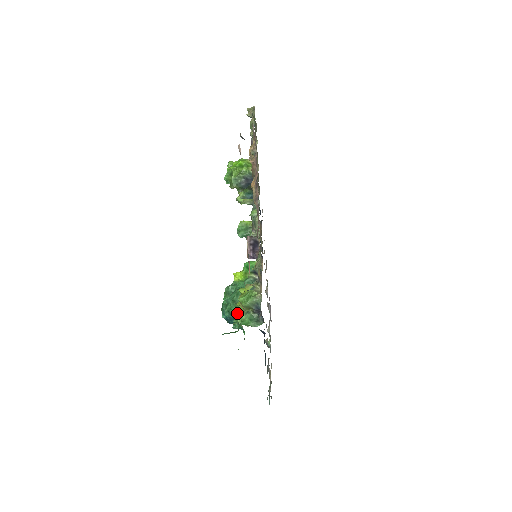
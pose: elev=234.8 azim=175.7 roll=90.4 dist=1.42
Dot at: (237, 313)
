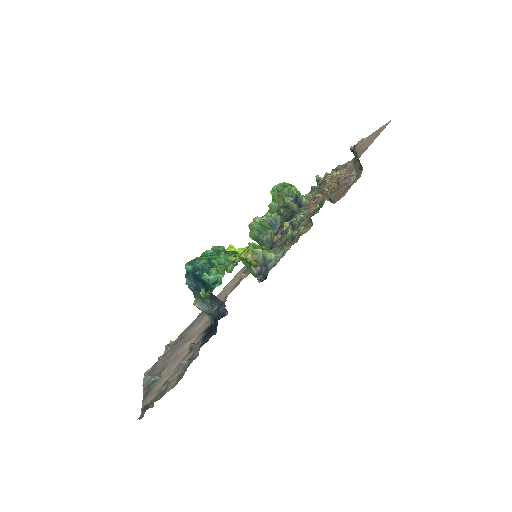
Dot at: (224, 263)
